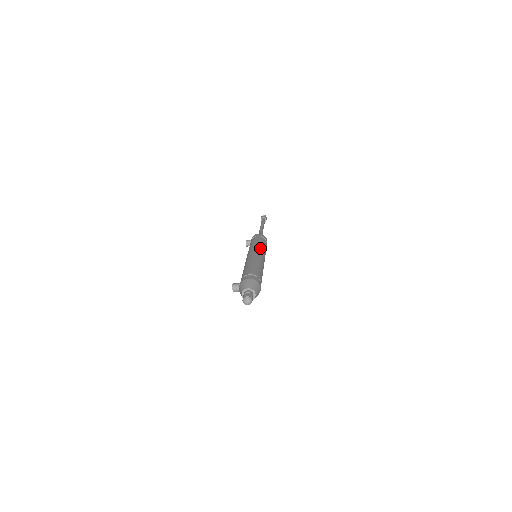
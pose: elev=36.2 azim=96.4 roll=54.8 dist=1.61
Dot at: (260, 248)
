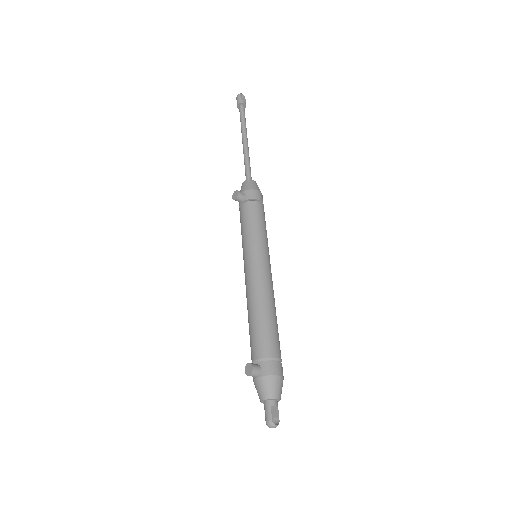
Dot at: occluded
